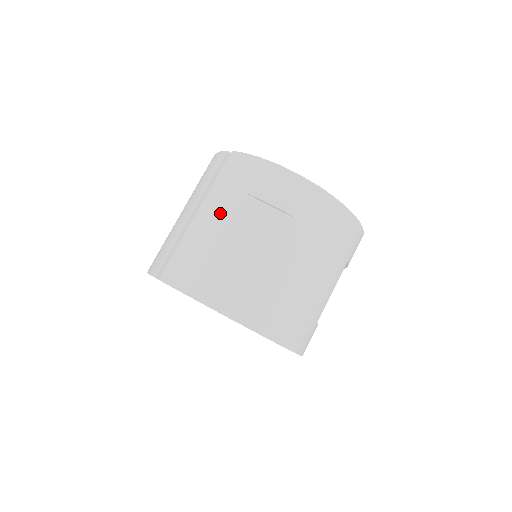
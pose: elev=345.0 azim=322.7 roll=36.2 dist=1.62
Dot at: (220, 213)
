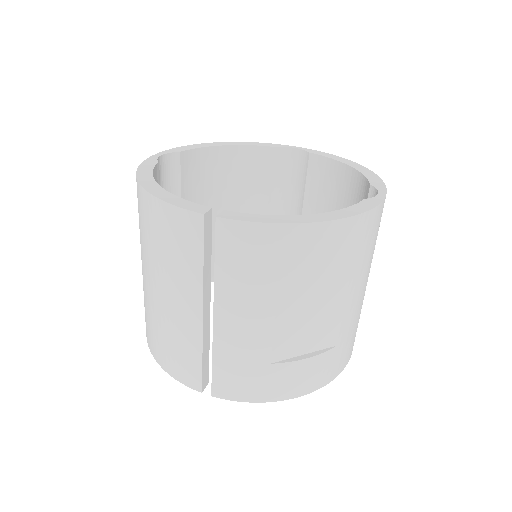
Dot at: (256, 313)
